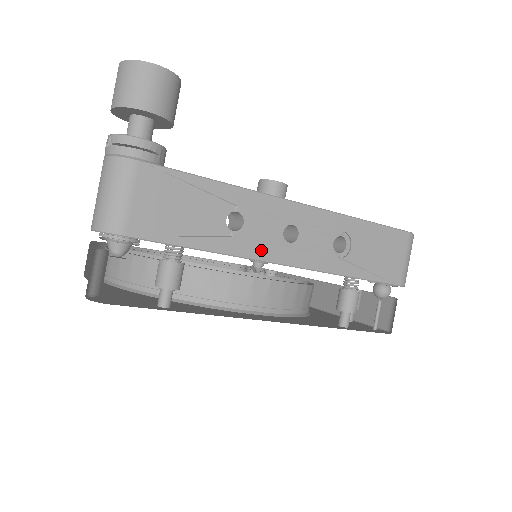
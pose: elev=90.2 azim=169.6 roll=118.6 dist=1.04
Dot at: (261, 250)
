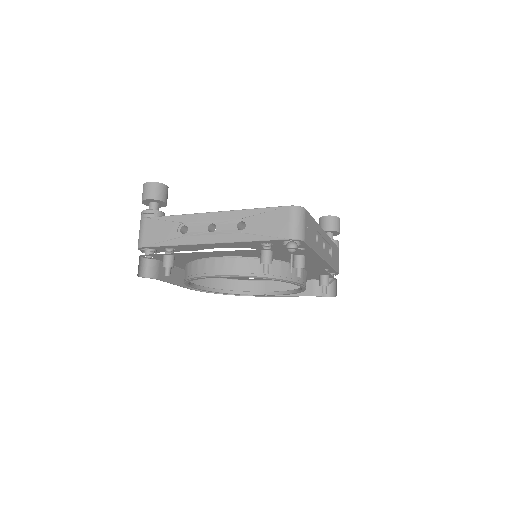
Dot at: (197, 239)
